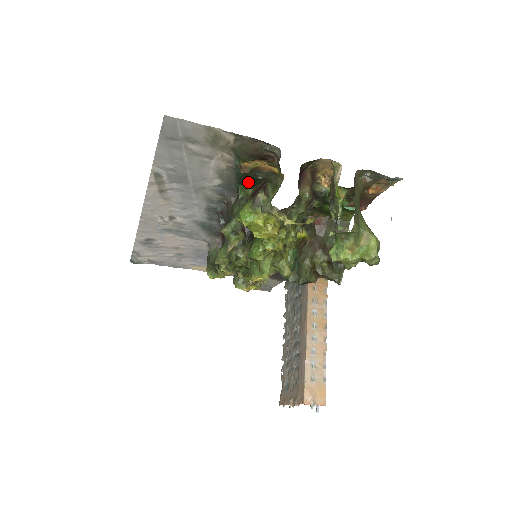
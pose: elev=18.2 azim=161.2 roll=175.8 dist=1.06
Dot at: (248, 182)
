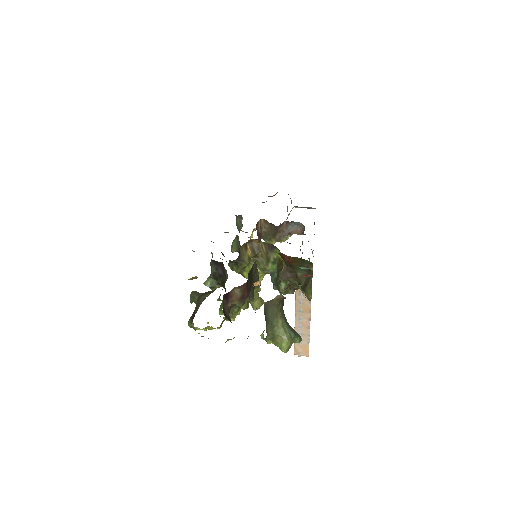
Dot at: occluded
